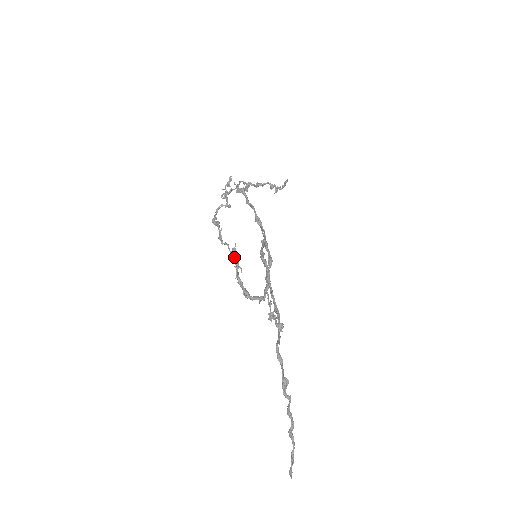
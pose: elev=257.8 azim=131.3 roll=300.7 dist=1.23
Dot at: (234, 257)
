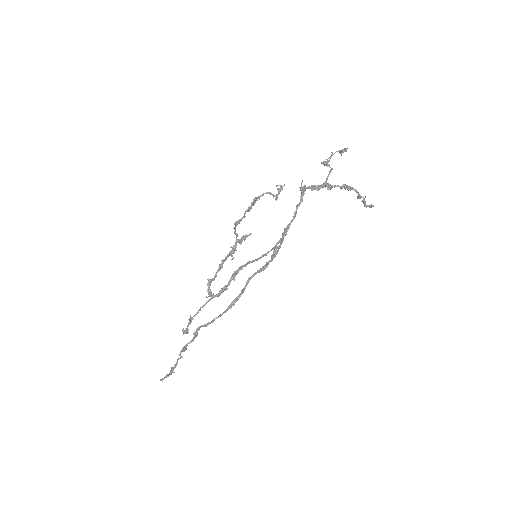
Dot at: (235, 245)
